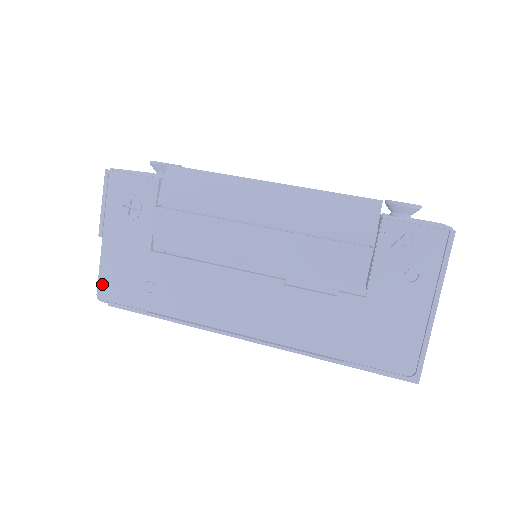
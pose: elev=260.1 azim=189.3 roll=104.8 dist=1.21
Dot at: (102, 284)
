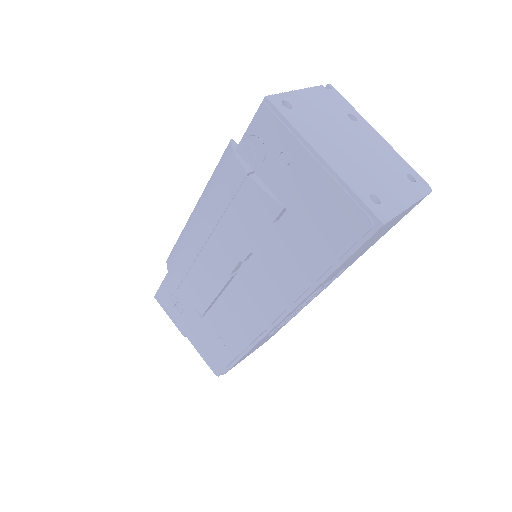
Dot at: (210, 365)
